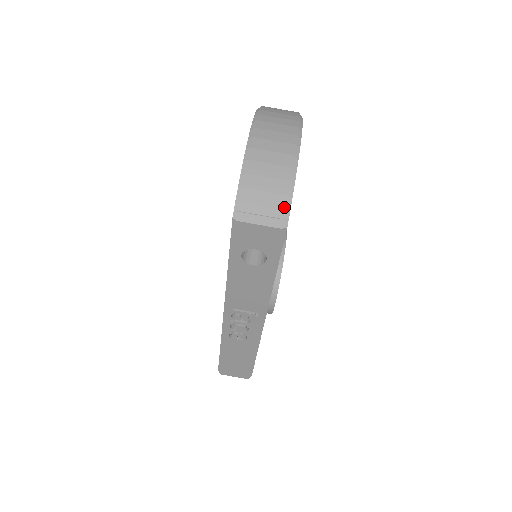
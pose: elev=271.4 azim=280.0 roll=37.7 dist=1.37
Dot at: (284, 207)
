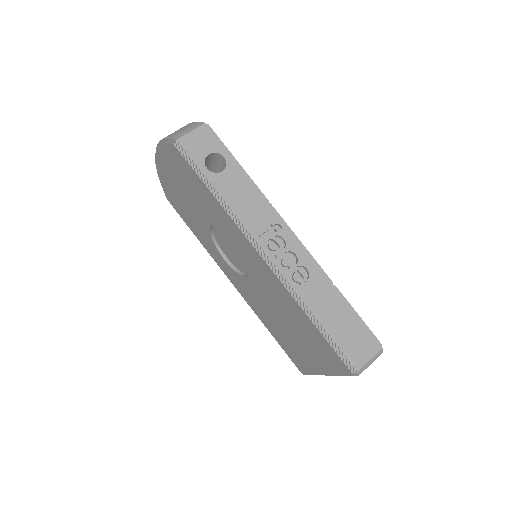
Dot at: (196, 122)
